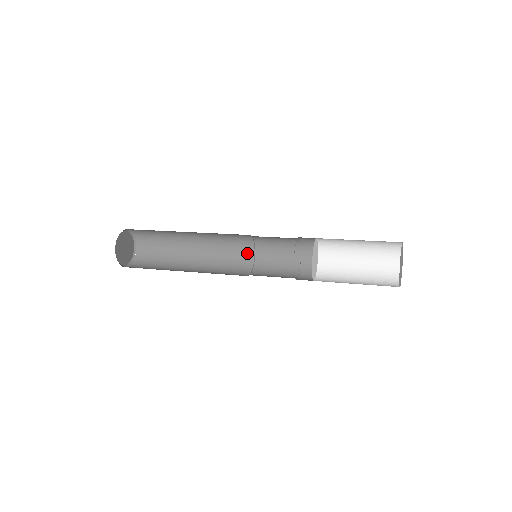
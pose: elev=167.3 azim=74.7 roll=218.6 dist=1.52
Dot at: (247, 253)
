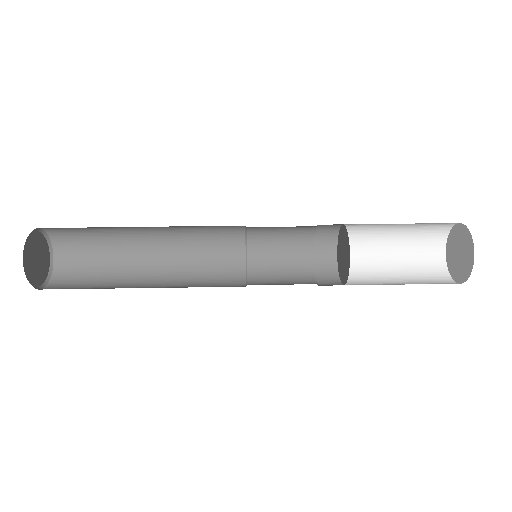
Dot at: (234, 258)
